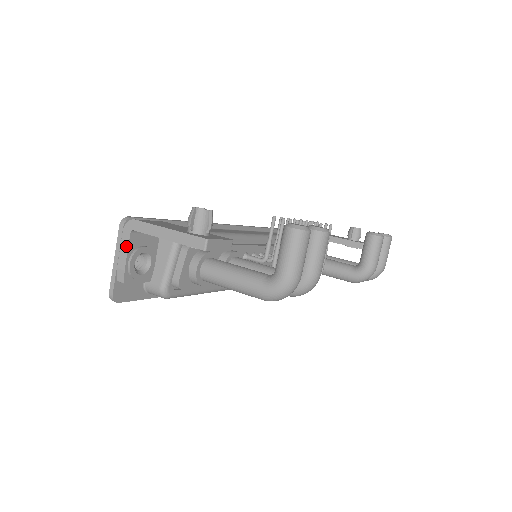
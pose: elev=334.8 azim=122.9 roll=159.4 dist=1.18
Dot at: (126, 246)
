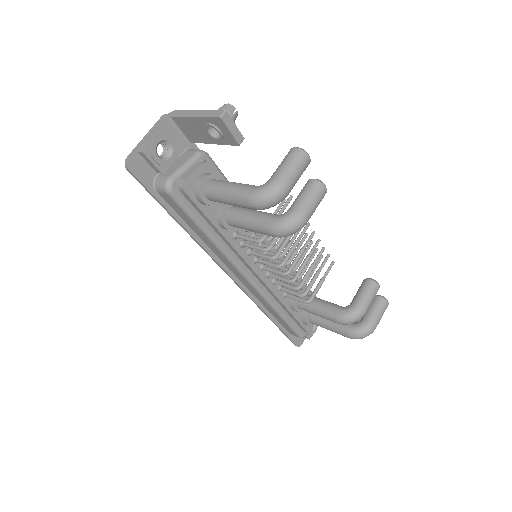
Dot at: (159, 126)
